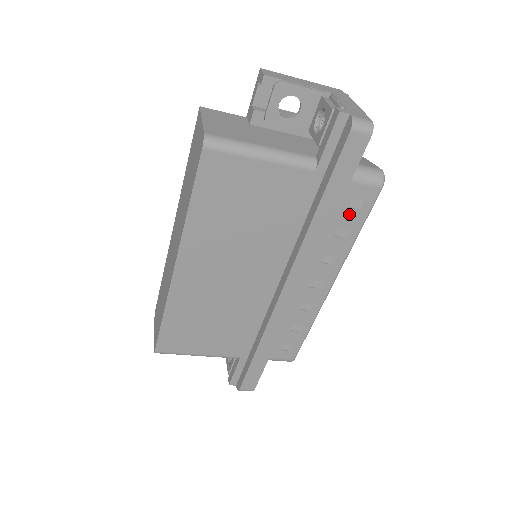
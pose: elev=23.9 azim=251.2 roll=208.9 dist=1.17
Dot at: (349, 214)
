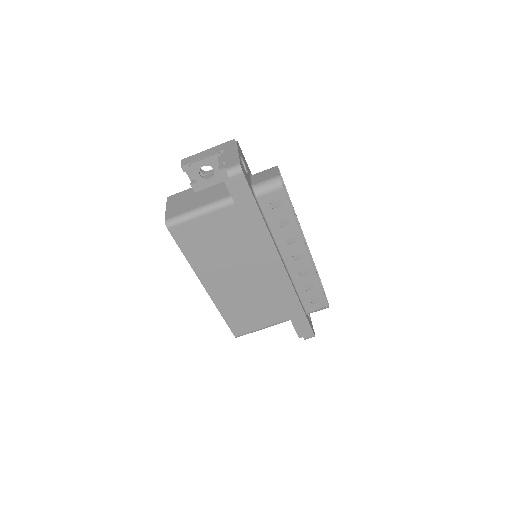
Dot at: (277, 212)
